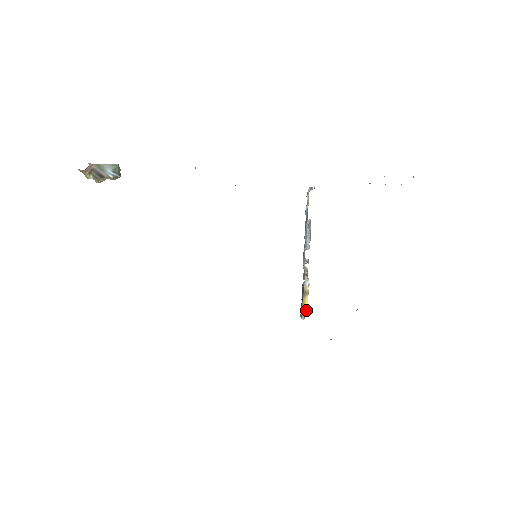
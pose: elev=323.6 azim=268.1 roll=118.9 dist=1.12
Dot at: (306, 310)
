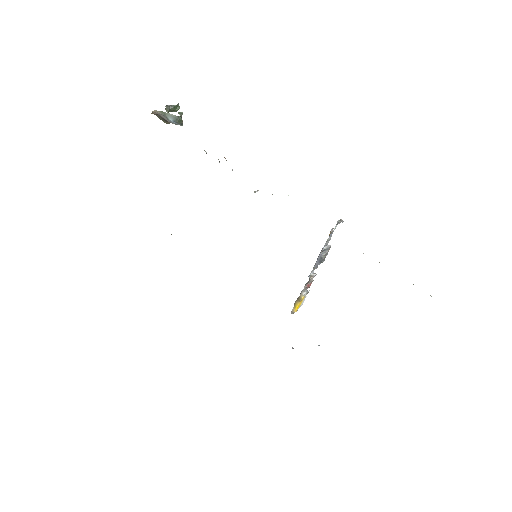
Dot at: (295, 310)
